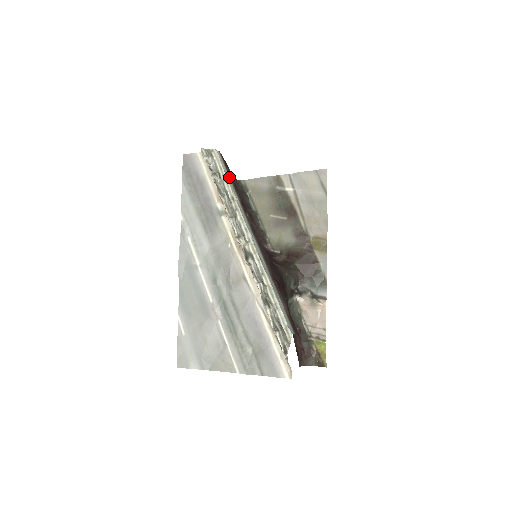
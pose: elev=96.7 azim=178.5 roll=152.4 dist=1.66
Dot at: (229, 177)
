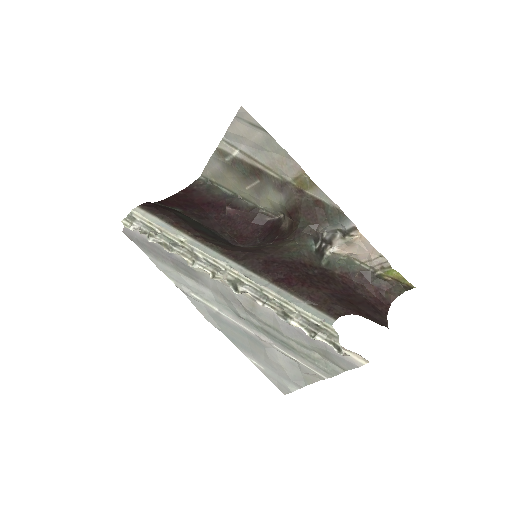
Dot at: (164, 222)
